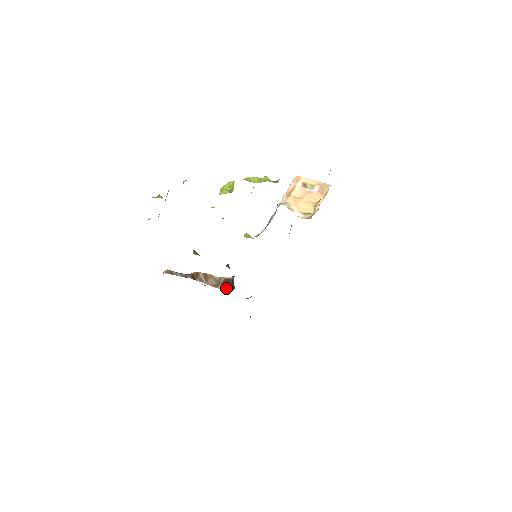
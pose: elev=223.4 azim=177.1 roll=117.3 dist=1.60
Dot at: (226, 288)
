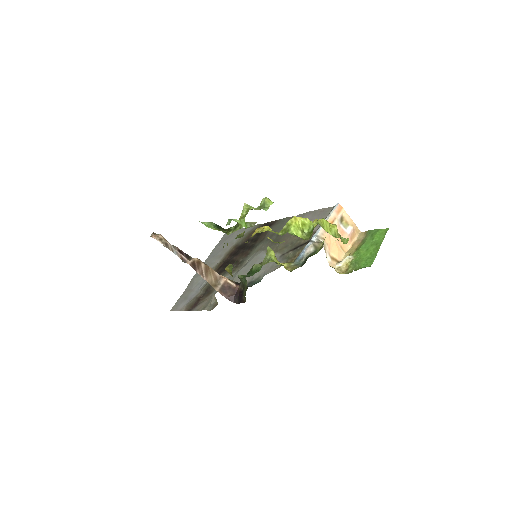
Dot at: (225, 294)
